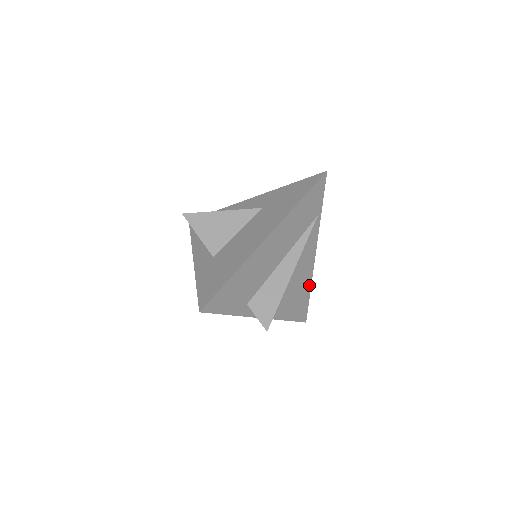
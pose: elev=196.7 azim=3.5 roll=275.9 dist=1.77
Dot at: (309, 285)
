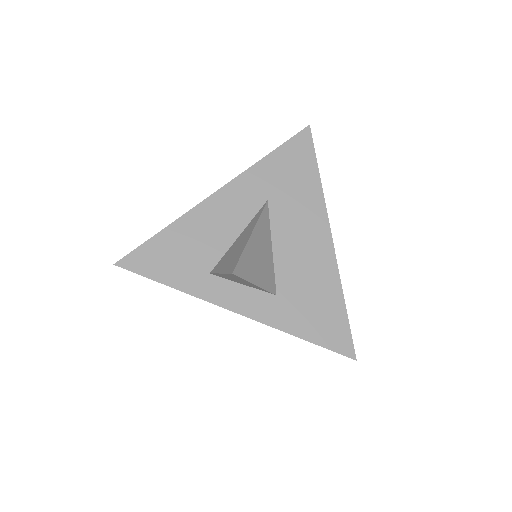
Dot at: occluded
